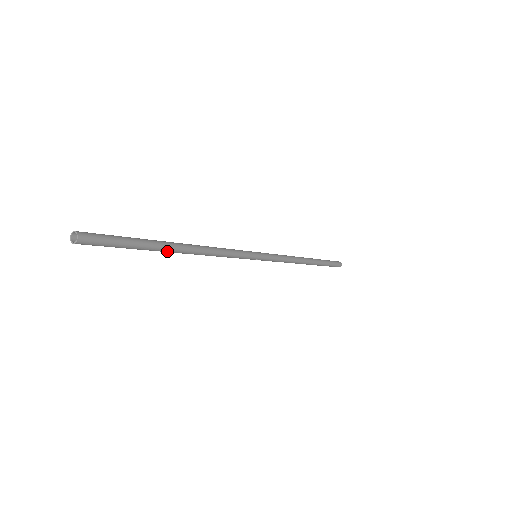
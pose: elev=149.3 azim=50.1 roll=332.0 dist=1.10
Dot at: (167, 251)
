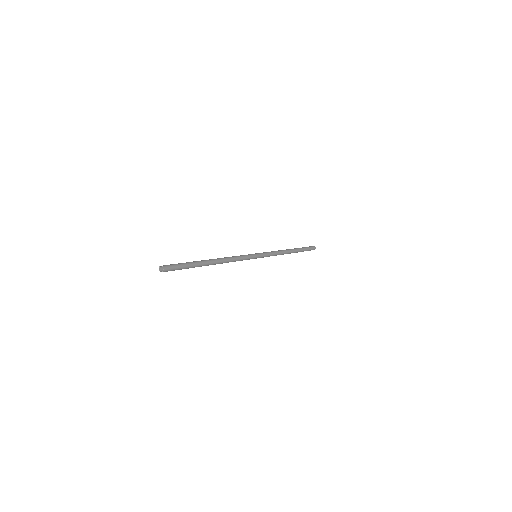
Dot at: (206, 265)
